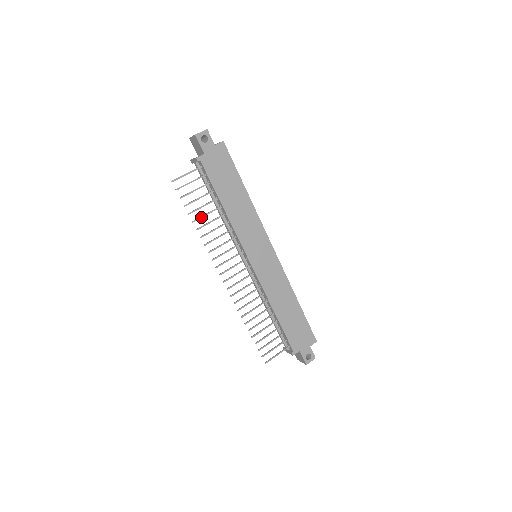
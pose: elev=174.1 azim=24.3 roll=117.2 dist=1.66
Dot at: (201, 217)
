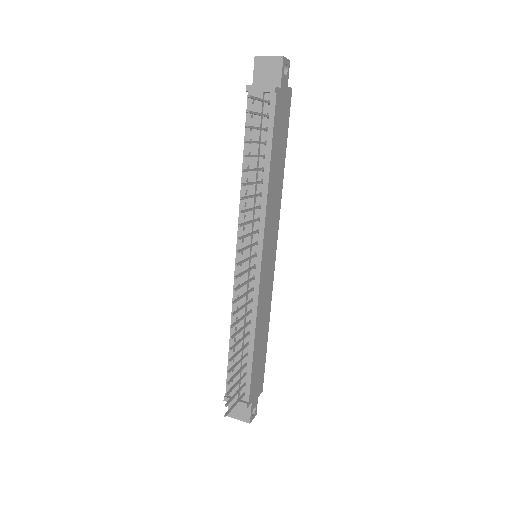
Dot at: (250, 170)
